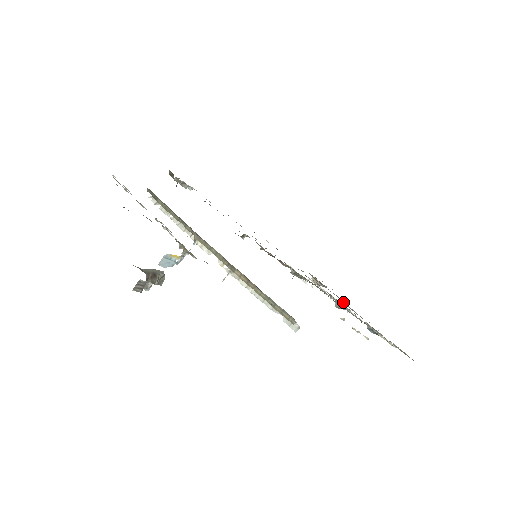
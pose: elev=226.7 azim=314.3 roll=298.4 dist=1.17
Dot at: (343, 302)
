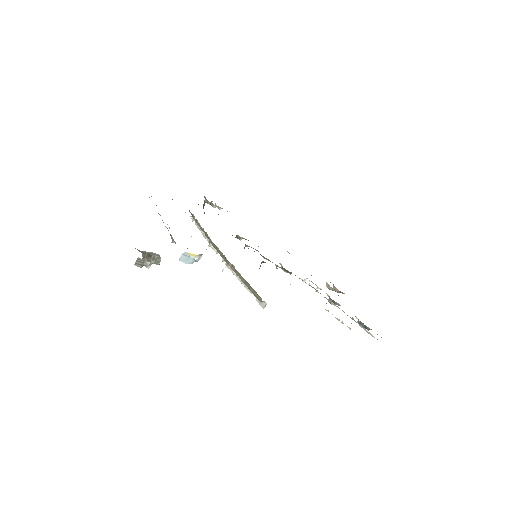
Dot at: occluded
